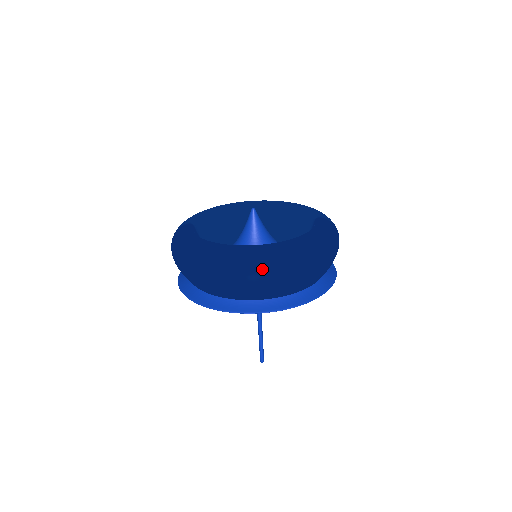
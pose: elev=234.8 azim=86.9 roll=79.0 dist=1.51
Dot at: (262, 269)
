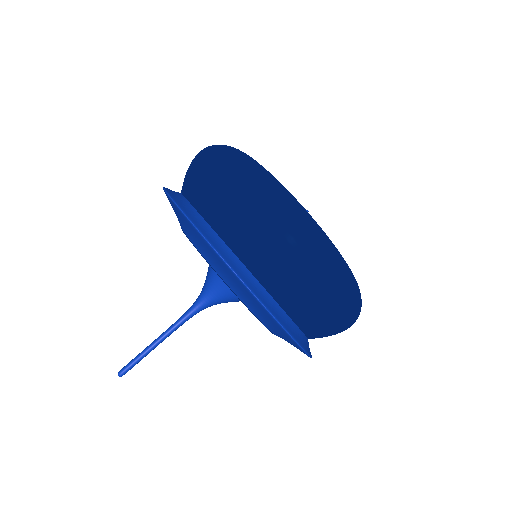
Dot at: (308, 241)
